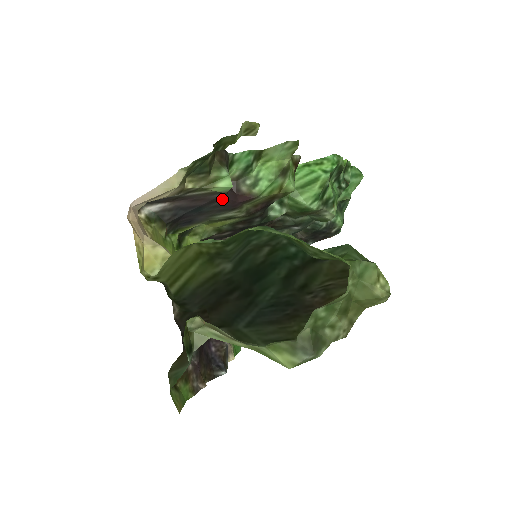
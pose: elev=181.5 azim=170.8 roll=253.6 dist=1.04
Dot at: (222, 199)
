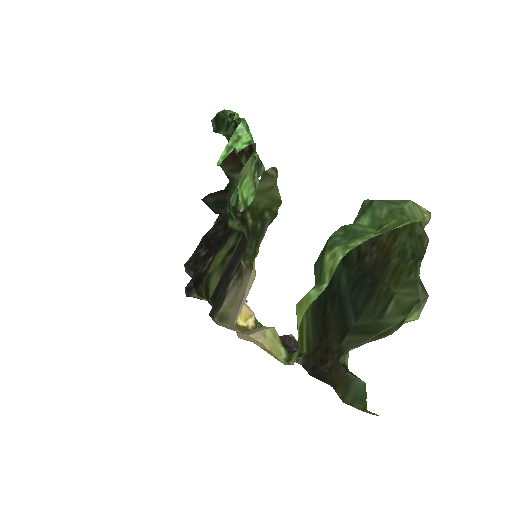
Dot at: (242, 244)
